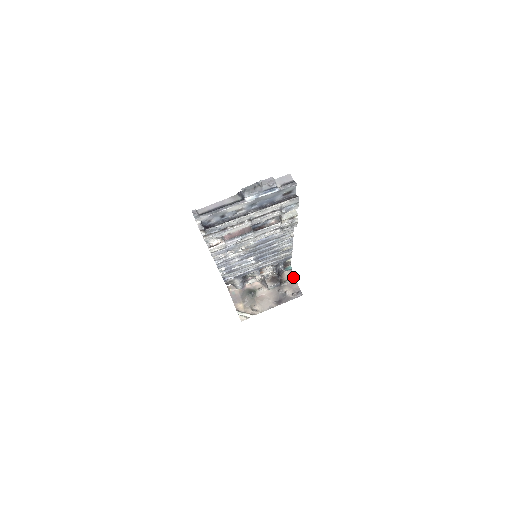
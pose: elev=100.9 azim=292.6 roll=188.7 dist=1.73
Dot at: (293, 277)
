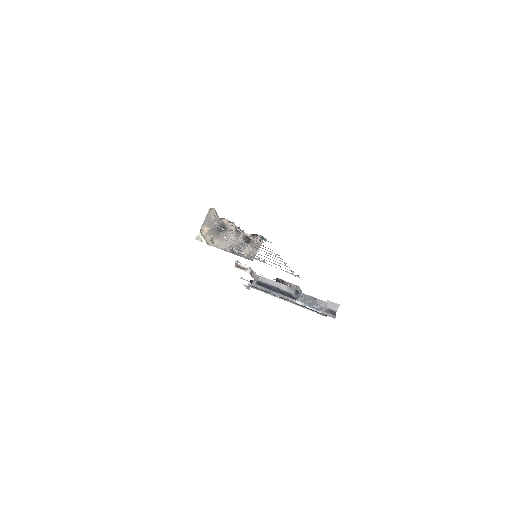
Dot at: occluded
